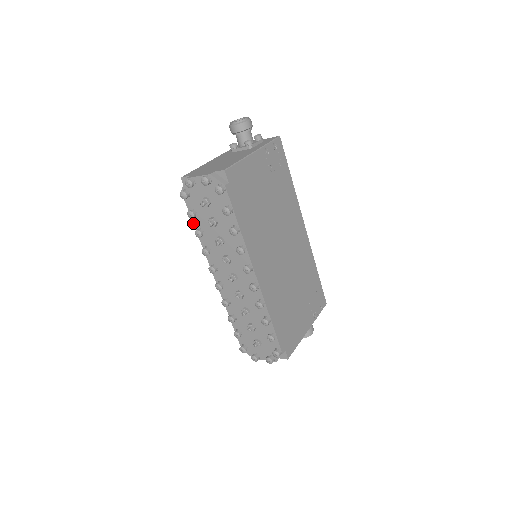
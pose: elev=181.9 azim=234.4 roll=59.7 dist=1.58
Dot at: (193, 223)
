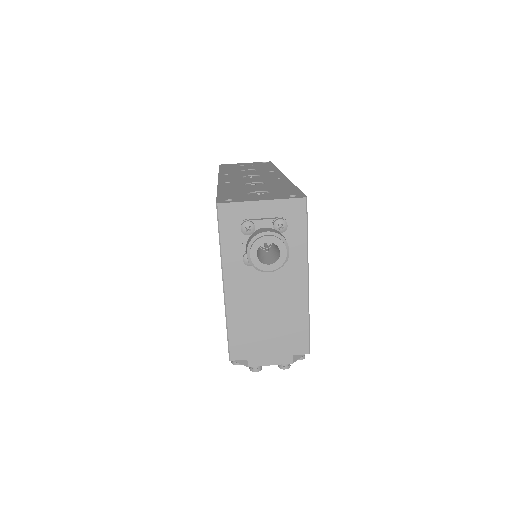
Dot at: occluded
